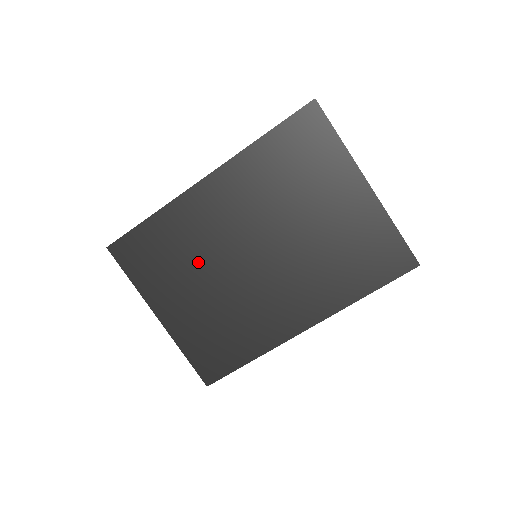
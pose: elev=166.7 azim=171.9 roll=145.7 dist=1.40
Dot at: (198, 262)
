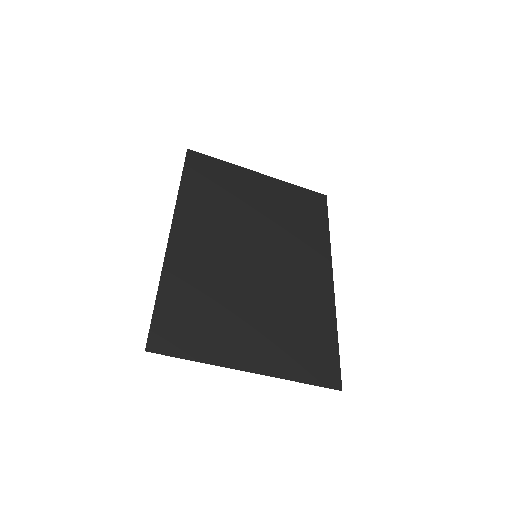
Dot at: (228, 293)
